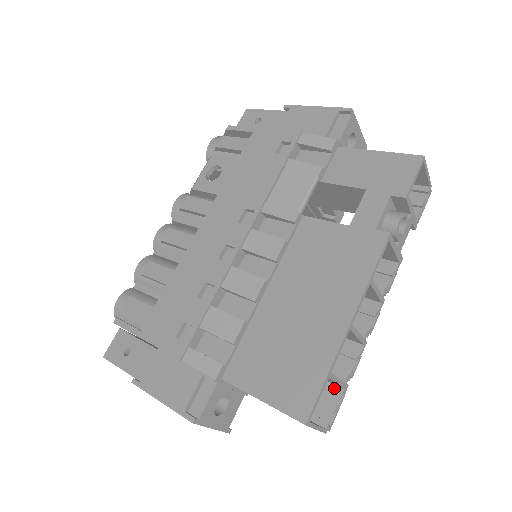
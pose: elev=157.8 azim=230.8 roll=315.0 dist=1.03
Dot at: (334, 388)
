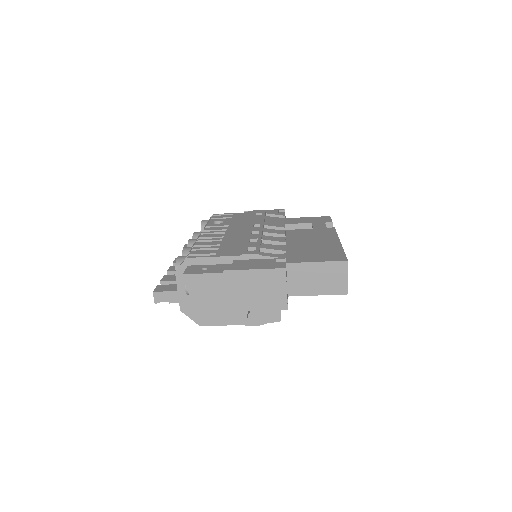
Dot at: occluded
